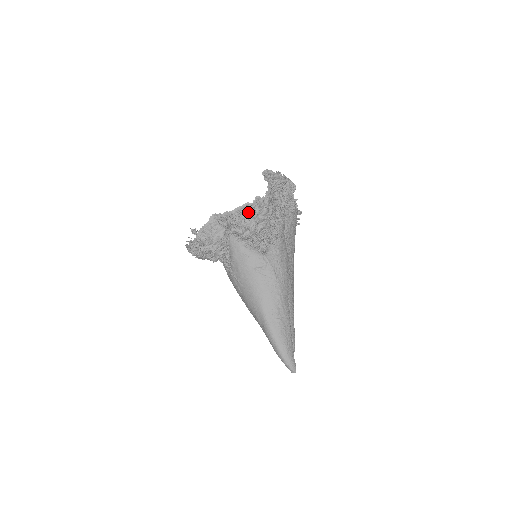
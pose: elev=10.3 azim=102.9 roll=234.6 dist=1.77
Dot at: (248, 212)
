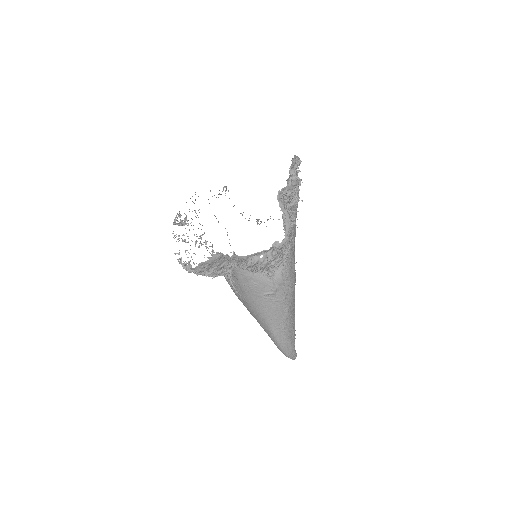
Dot at: (263, 257)
